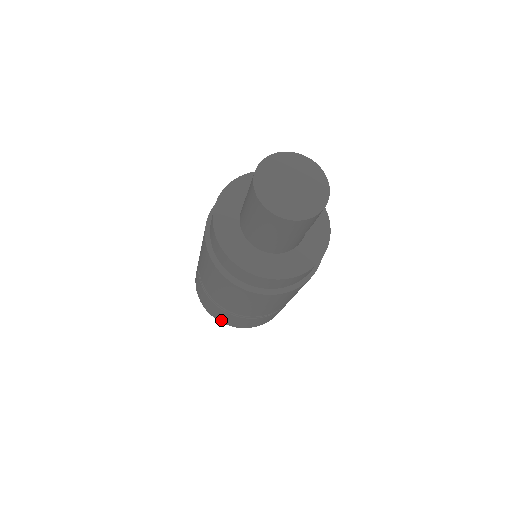
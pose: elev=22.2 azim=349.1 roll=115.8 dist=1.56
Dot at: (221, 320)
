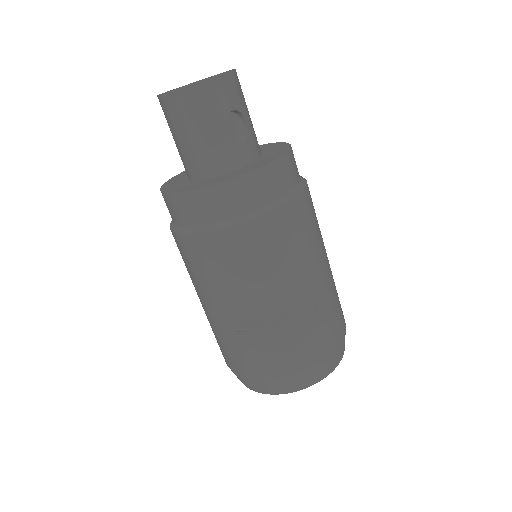
Dot at: (234, 367)
